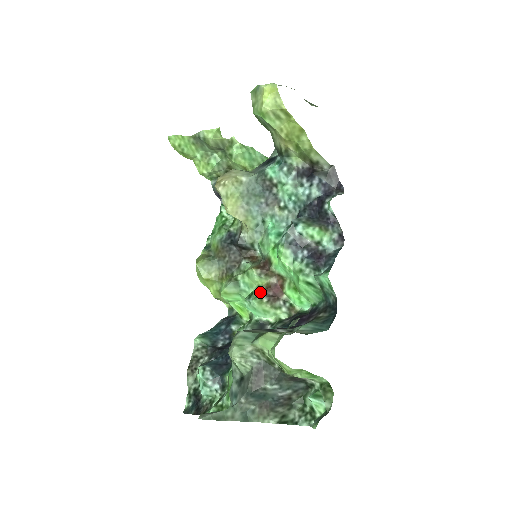
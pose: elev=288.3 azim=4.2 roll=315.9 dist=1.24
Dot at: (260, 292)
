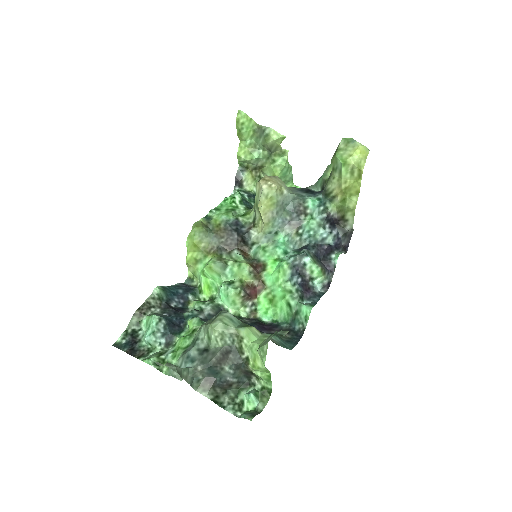
Dot at: (242, 286)
